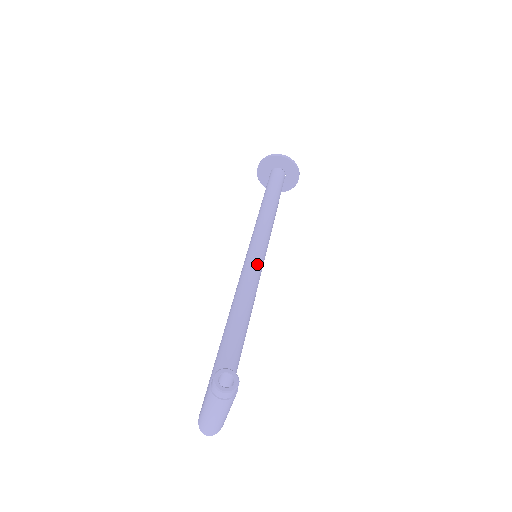
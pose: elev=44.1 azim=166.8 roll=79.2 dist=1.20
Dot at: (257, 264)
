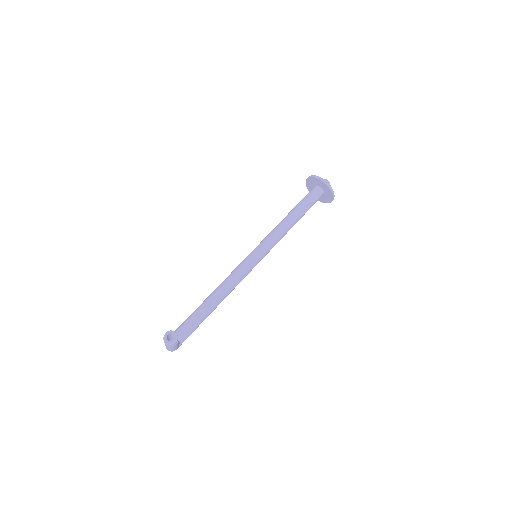
Dot at: (251, 263)
